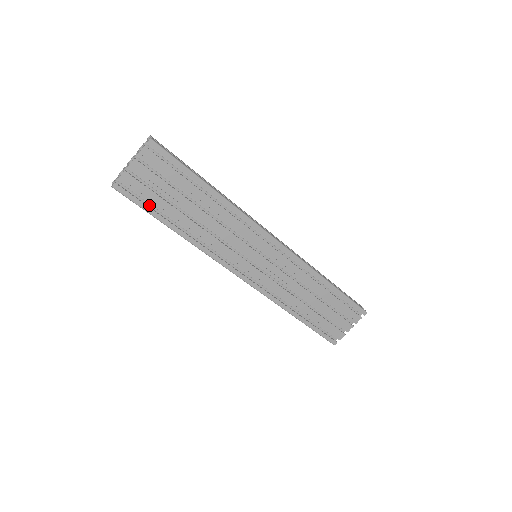
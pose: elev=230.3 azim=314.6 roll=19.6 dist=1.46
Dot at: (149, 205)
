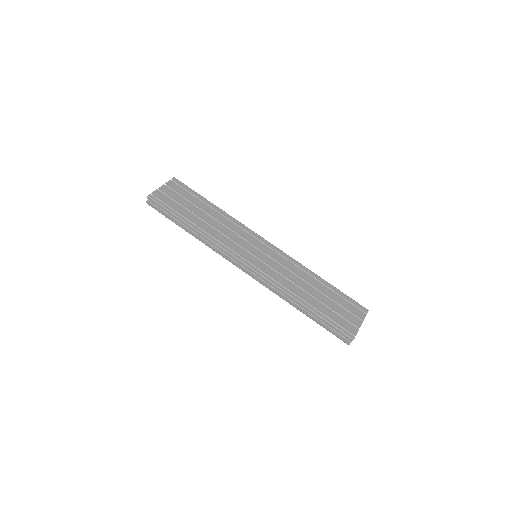
Dot at: occluded
